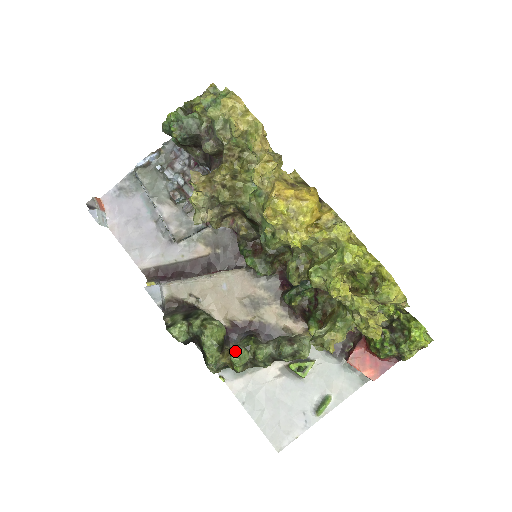
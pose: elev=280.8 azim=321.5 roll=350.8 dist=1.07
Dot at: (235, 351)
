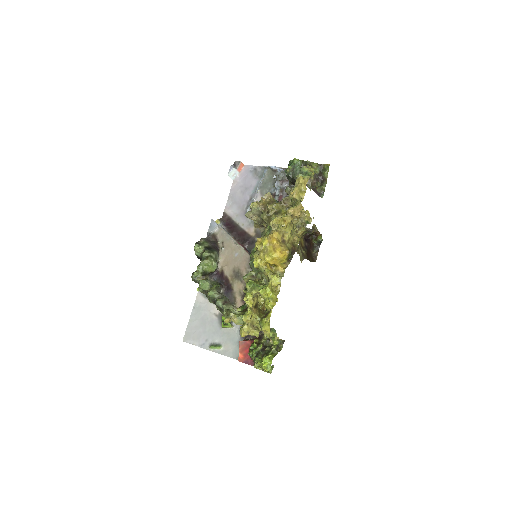
Dot at: (205, 280)
